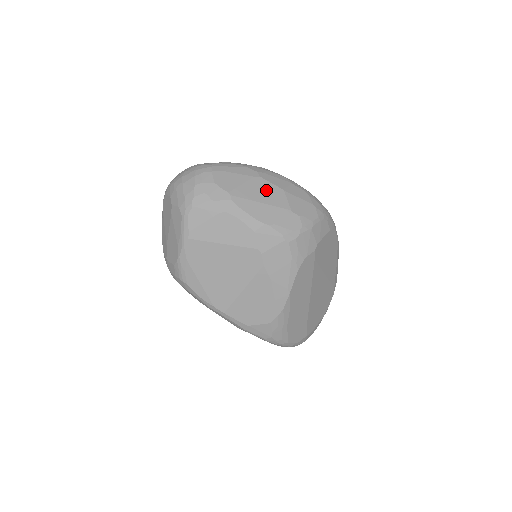
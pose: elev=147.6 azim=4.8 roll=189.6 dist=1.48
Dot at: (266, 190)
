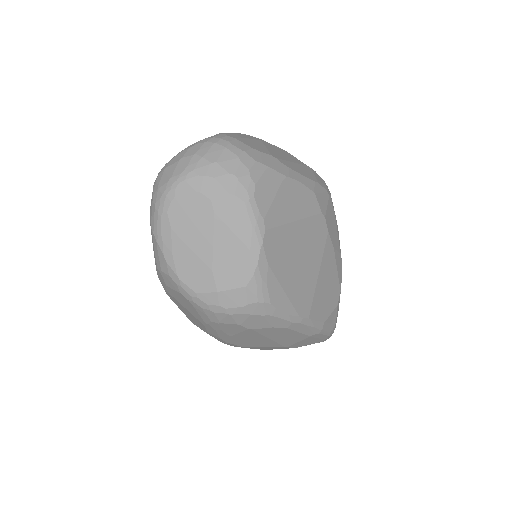
Dot at: (280, 151)
